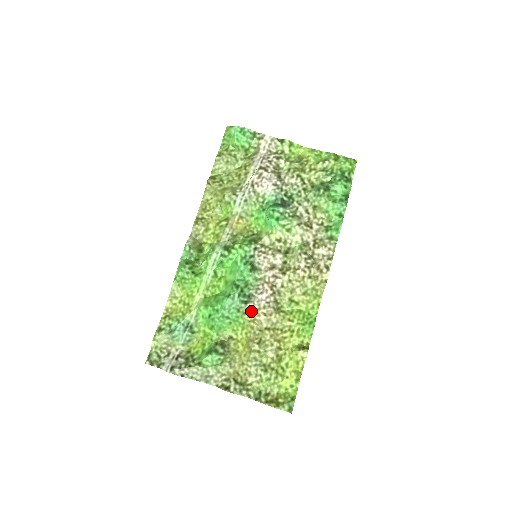
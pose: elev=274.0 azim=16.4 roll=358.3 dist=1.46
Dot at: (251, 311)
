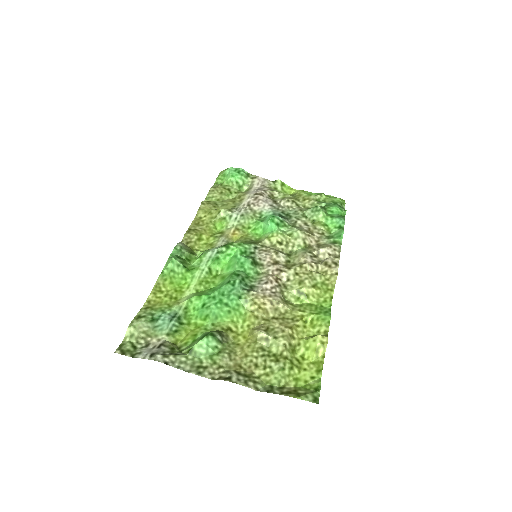
Dot at: (255, 298)
